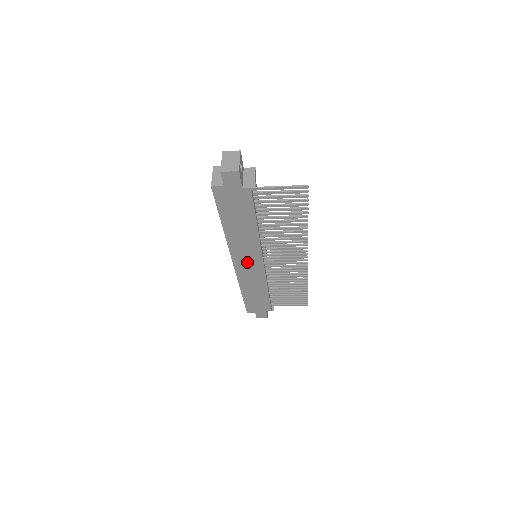
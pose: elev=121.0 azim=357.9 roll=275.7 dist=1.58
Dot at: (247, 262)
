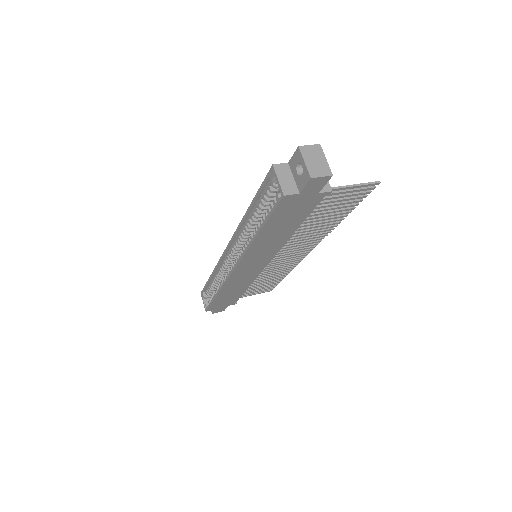
Dot at: (251, 266)
